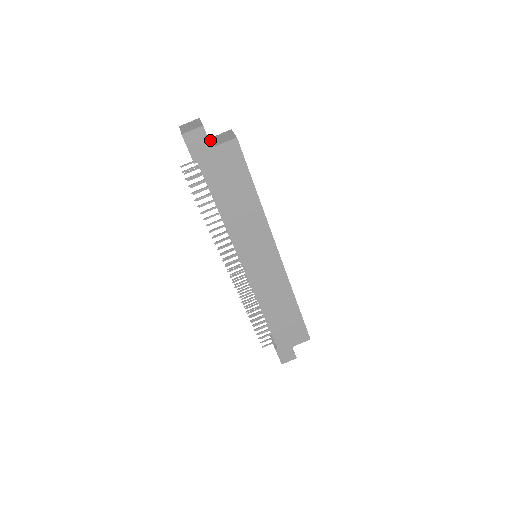
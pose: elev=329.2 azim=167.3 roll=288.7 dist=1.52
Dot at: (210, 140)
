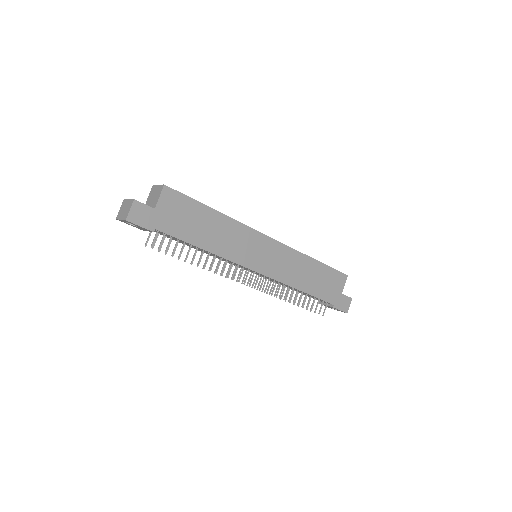
Dot at: occluded
